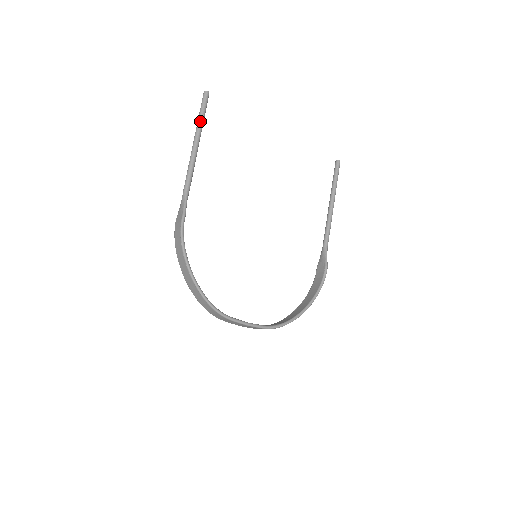
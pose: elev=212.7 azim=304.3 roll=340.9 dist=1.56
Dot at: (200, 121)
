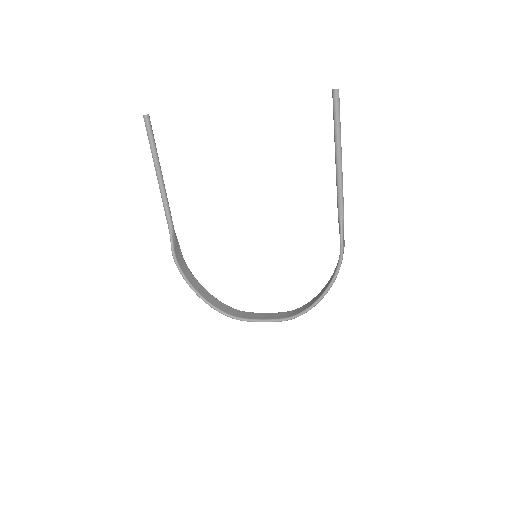
Dot at: (152, 152)
